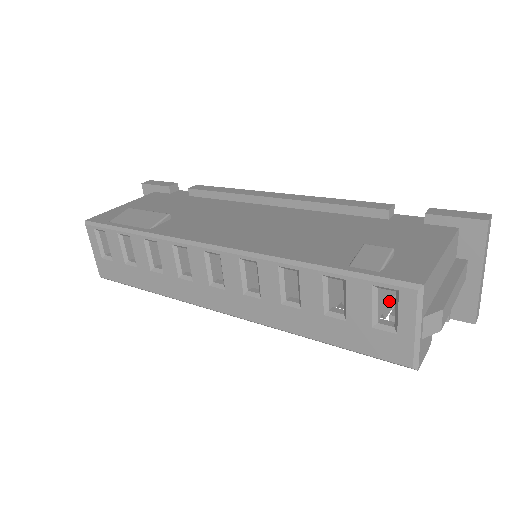
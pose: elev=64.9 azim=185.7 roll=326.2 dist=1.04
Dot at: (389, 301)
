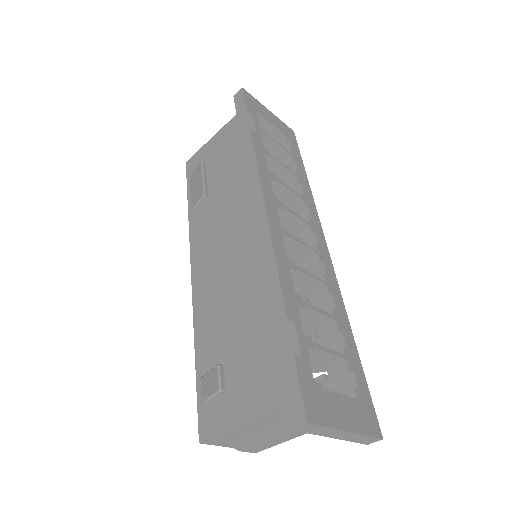
Dot at: occluded
